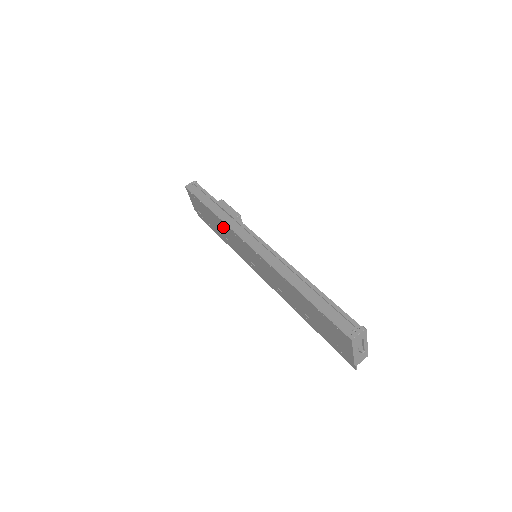
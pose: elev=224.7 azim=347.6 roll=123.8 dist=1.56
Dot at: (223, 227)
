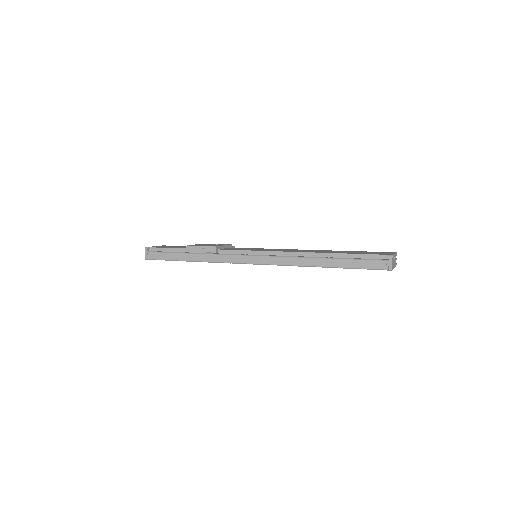
Dot at: occluded
